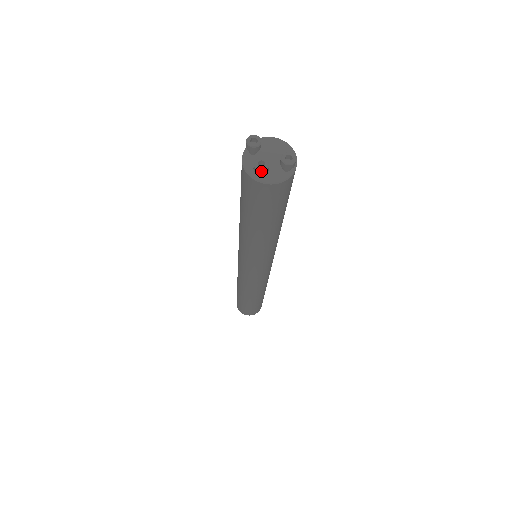
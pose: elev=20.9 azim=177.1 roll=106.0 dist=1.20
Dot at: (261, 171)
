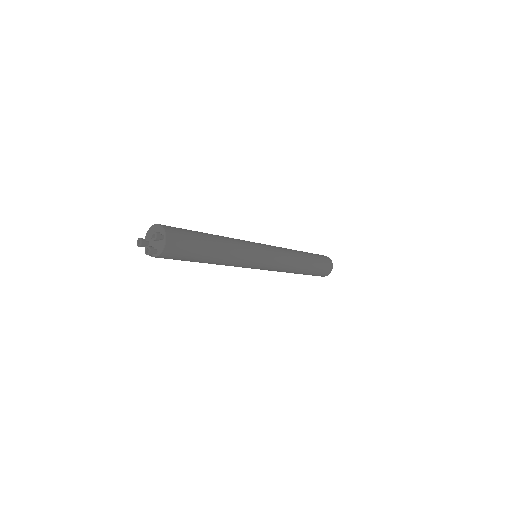
Dot at: (149, 254)
